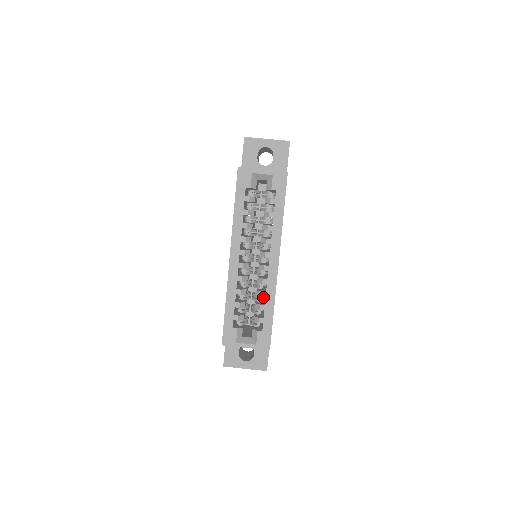
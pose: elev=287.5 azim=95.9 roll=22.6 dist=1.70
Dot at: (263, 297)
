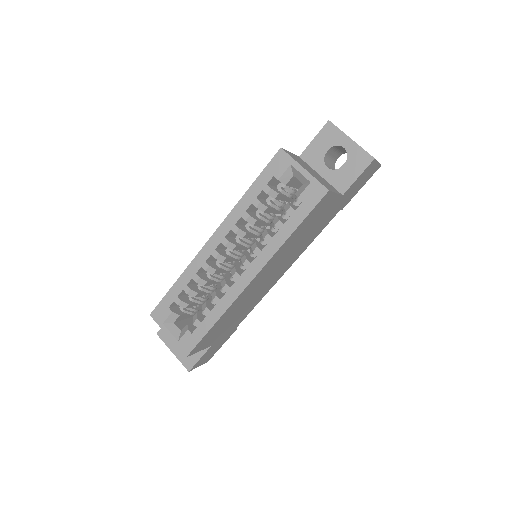
Dot at: occluded
